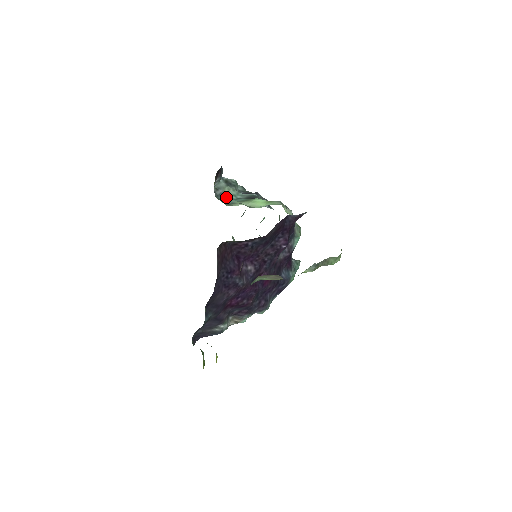
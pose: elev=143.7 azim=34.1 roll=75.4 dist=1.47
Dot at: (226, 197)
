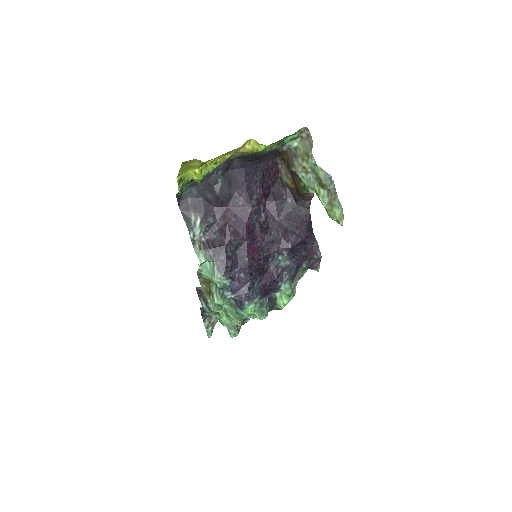
Dot at: occluded
